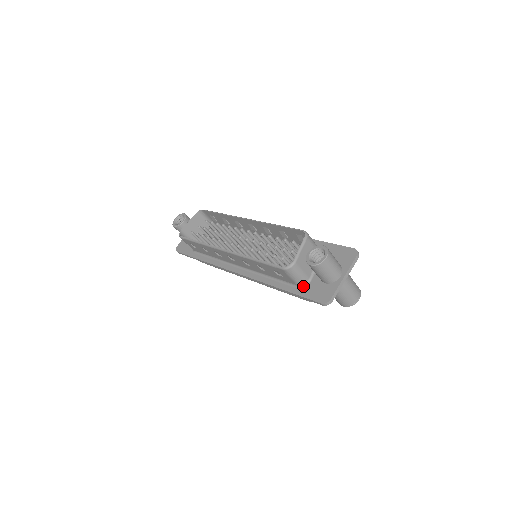
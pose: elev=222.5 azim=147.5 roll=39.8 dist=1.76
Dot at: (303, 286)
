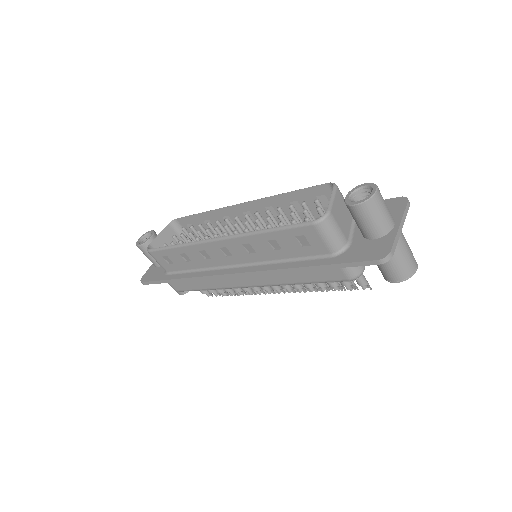
Dot at: (341, 252)
